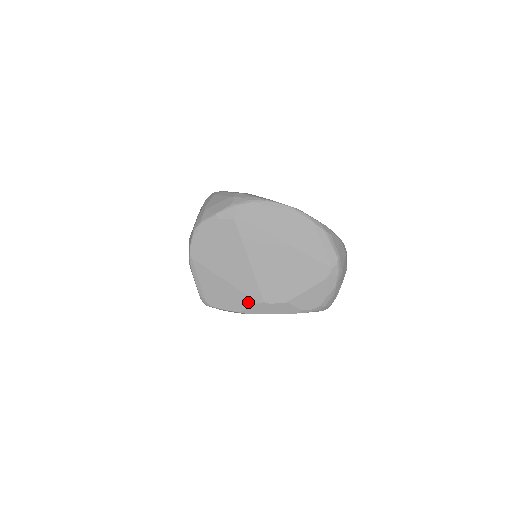
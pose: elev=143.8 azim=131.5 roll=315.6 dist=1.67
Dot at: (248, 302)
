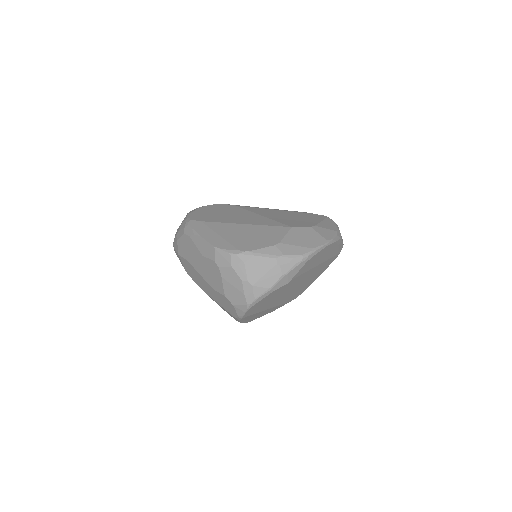
Dot at: (283, 305)
